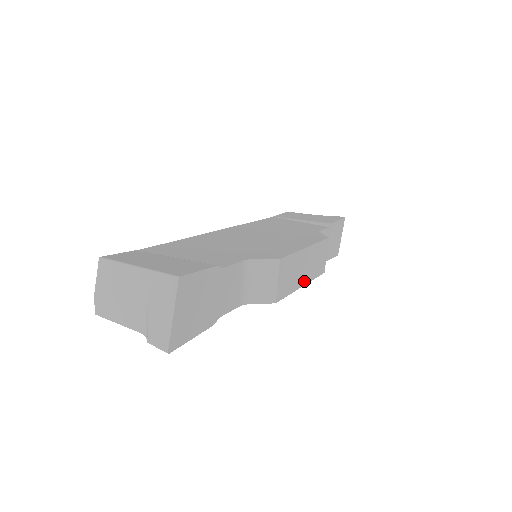
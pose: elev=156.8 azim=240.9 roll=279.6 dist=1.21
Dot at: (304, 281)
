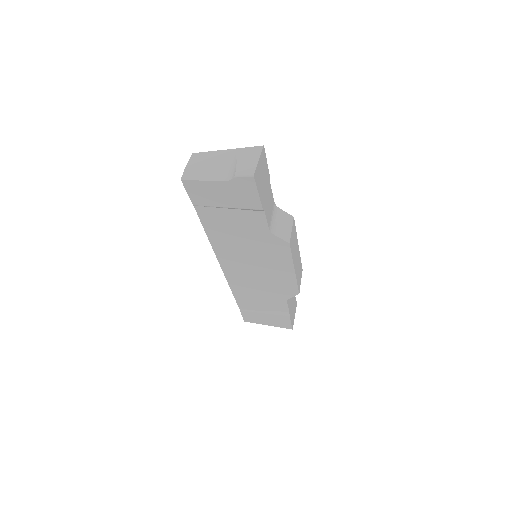
Dot at: (295, 269)
